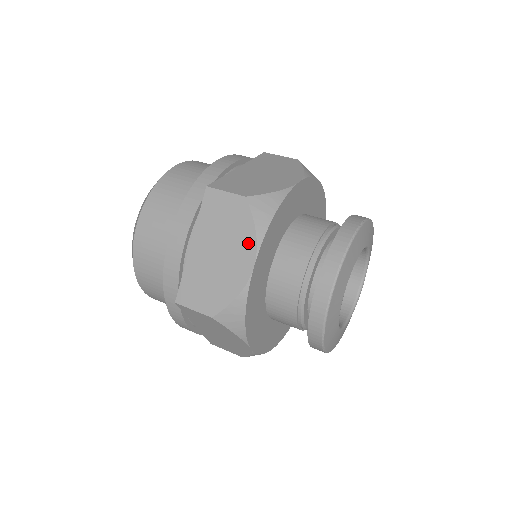
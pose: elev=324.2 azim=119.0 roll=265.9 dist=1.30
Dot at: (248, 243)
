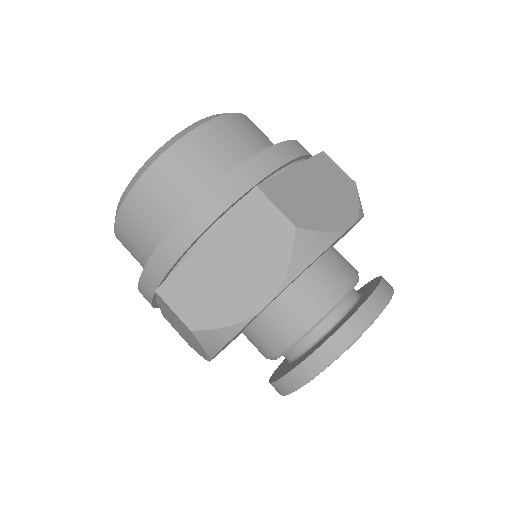
Dot at: (201, 350)
